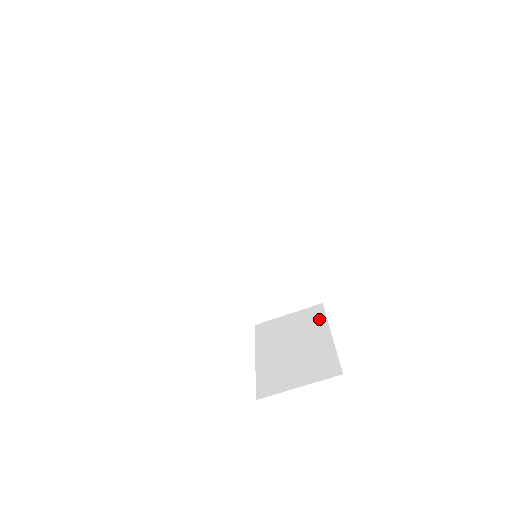
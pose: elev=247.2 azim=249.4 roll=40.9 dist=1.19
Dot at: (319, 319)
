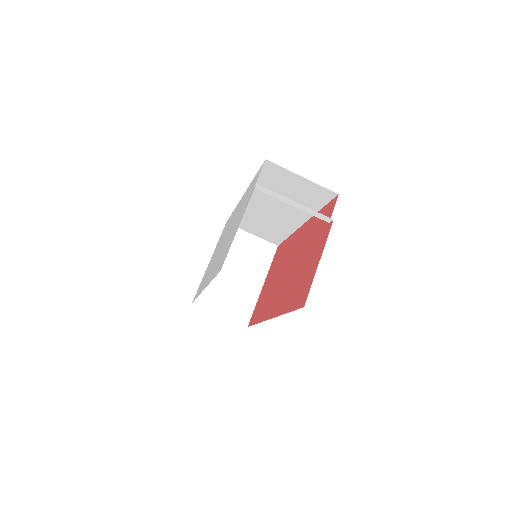
Dot at: (266, 262)
